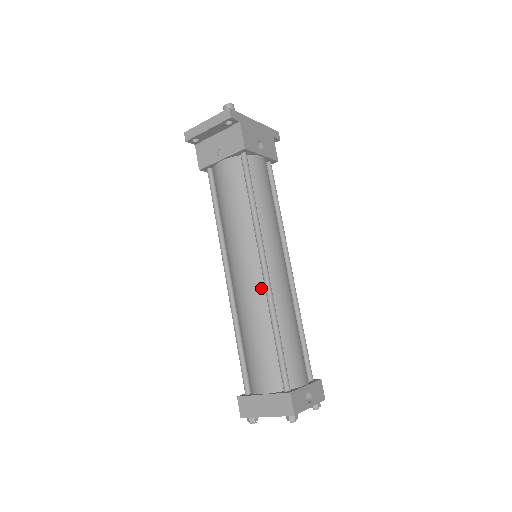
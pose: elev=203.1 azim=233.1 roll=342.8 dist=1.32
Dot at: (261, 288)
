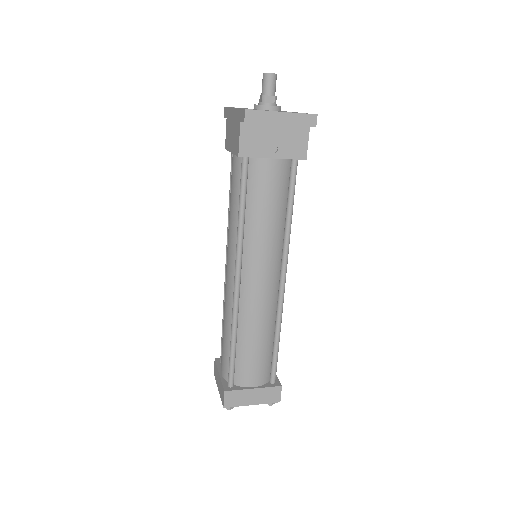
Dot at: (275, 299)
